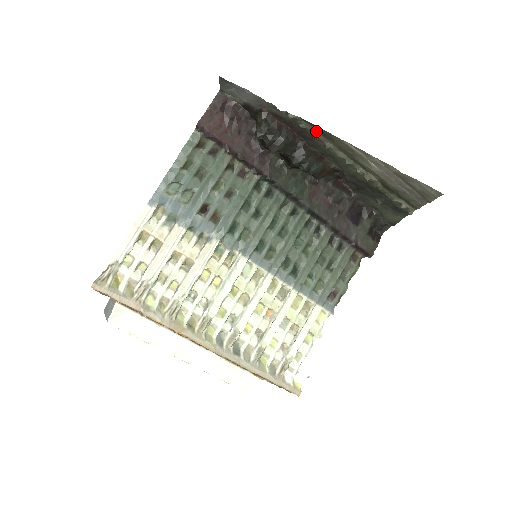
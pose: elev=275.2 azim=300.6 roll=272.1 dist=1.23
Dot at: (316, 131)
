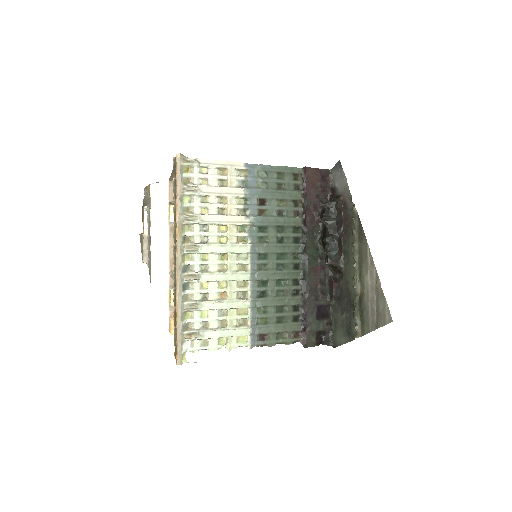
Dot at: (358, 229)
